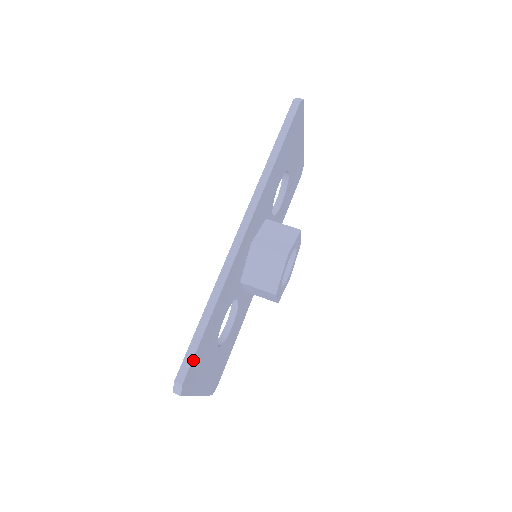
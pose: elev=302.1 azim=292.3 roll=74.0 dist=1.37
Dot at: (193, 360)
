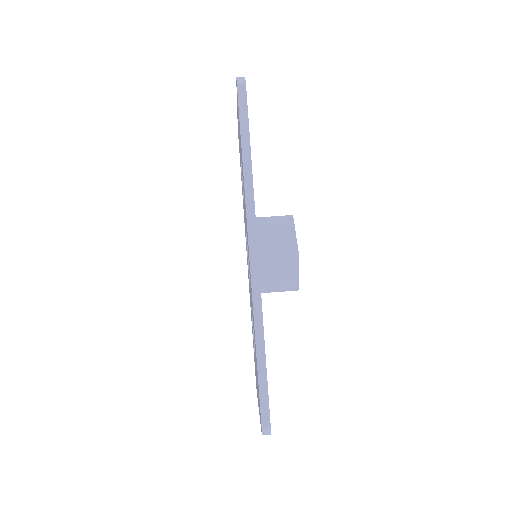
Dot at: (268, 400)
